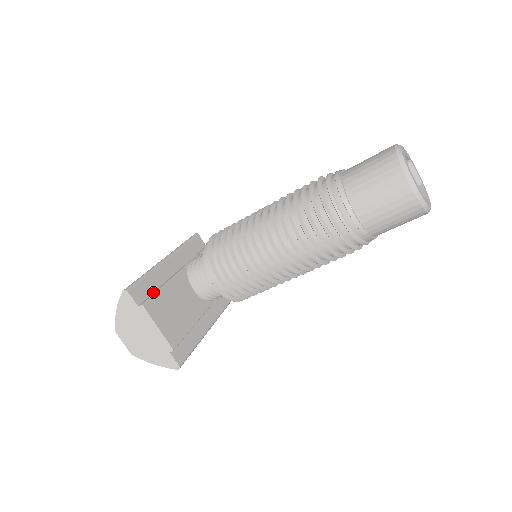
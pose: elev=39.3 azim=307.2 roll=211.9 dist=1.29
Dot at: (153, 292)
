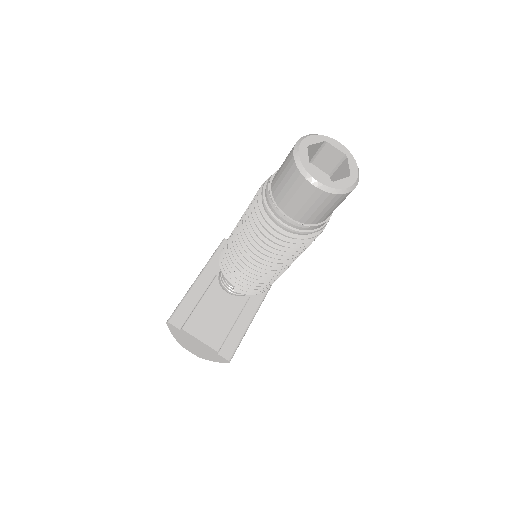
Dot at: (191, 313)
